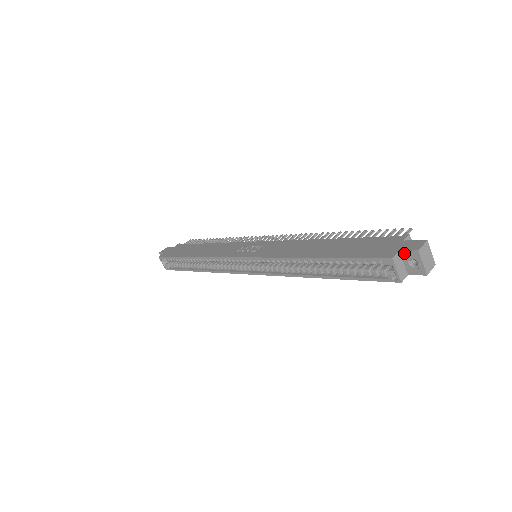
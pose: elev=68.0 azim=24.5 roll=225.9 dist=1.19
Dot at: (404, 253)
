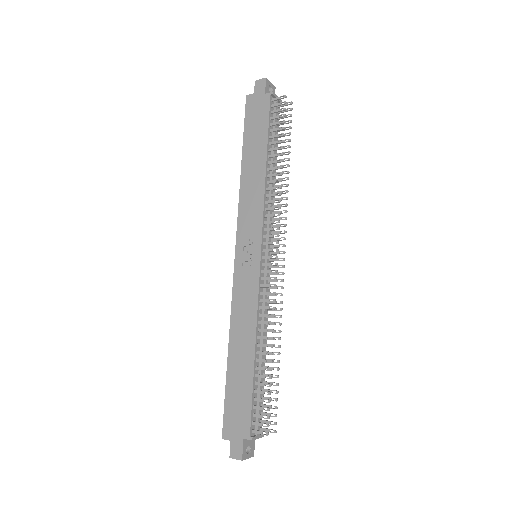
Dot at: (231, 444)
